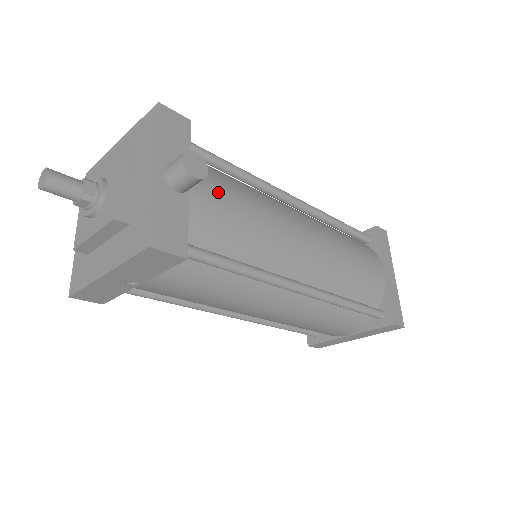
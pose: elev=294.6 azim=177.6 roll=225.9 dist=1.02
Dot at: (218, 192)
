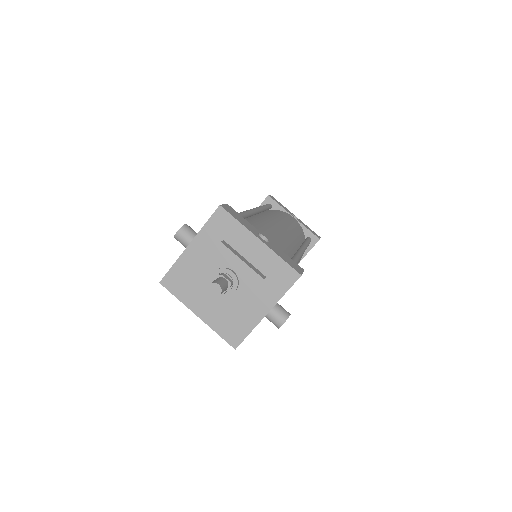
Dot at: occluded
